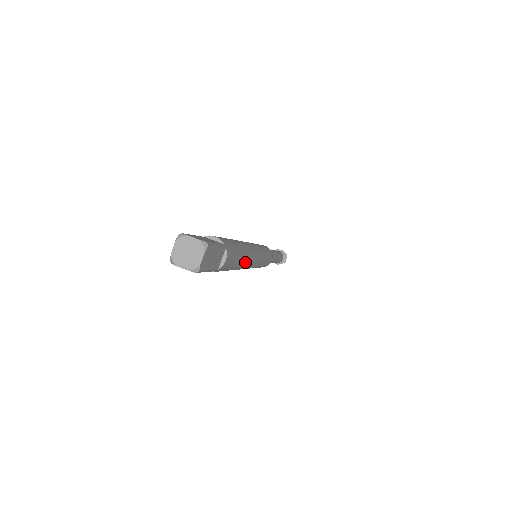
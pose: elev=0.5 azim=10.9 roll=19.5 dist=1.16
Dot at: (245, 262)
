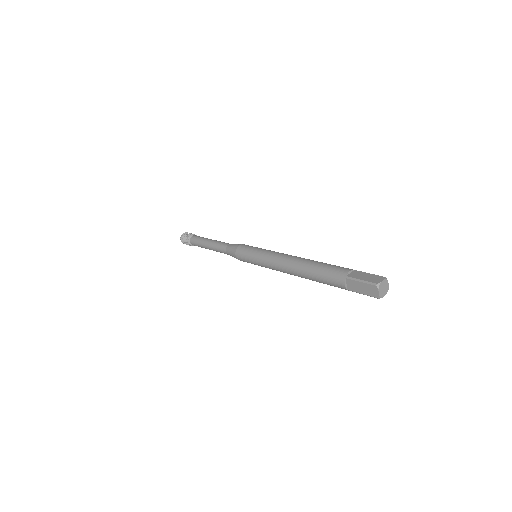
Dot at: occluded
